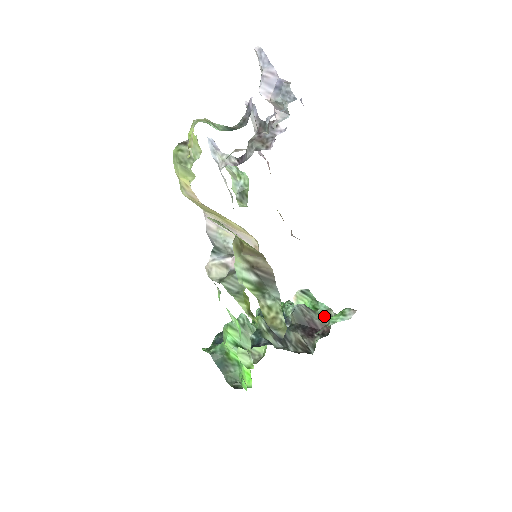
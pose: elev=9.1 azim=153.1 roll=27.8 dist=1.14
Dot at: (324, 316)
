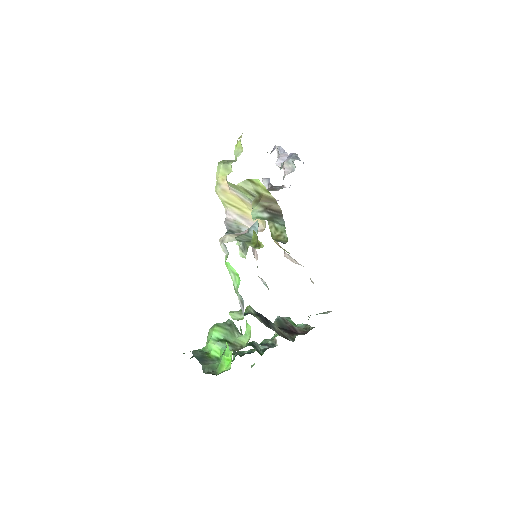
Dot at: (303, 328)
